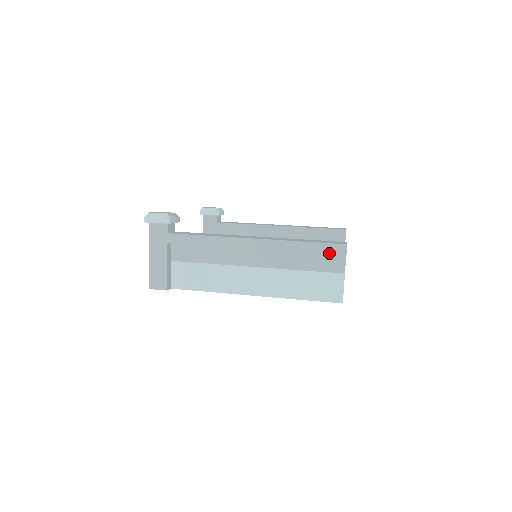
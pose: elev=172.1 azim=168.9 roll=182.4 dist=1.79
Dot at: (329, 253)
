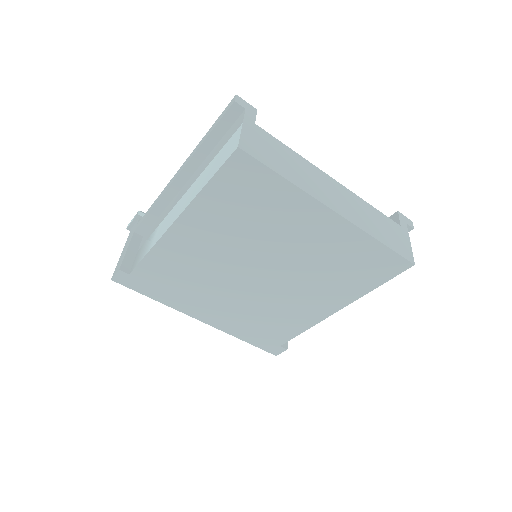
Dot at: (223, 116)
